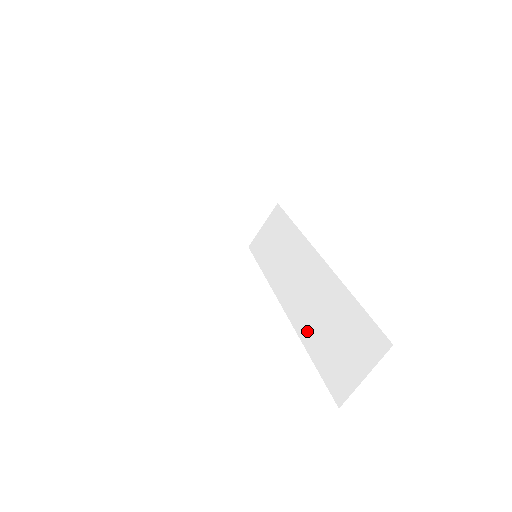
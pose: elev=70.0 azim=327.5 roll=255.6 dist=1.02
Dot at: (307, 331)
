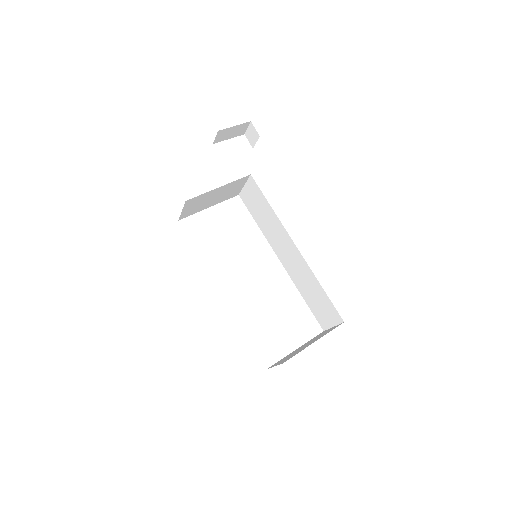
Dot at: (299, 285)
